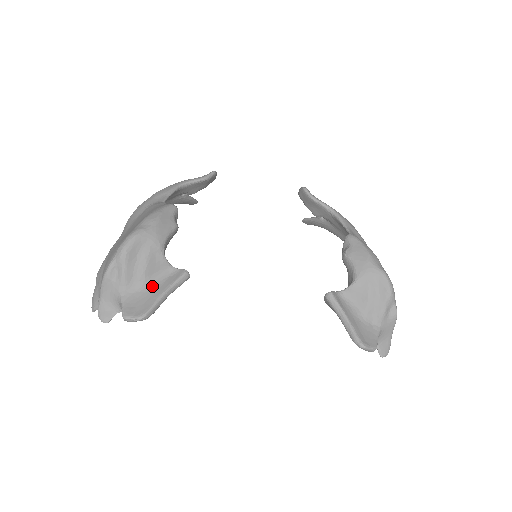
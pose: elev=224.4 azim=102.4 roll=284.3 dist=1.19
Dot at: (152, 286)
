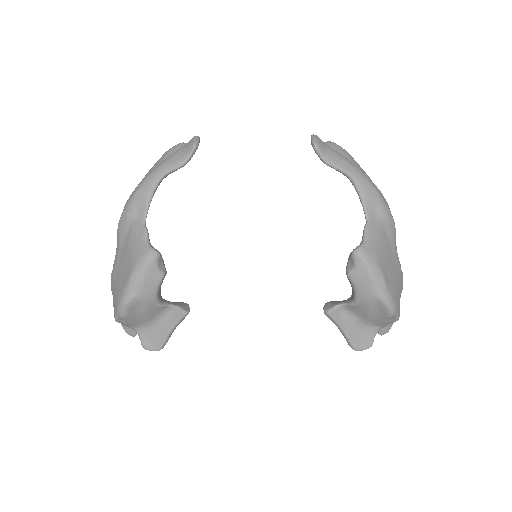
Dot at: (159, 323)
